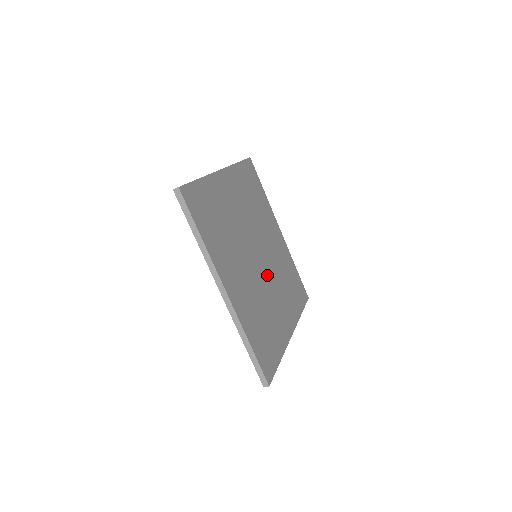
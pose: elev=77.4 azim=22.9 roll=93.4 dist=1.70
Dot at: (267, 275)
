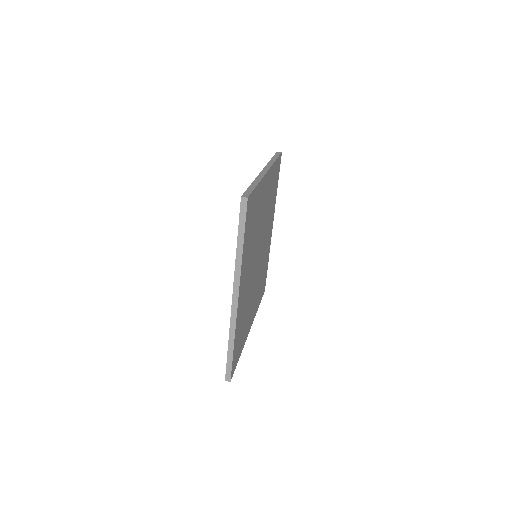
Dot at: (256, 275)
